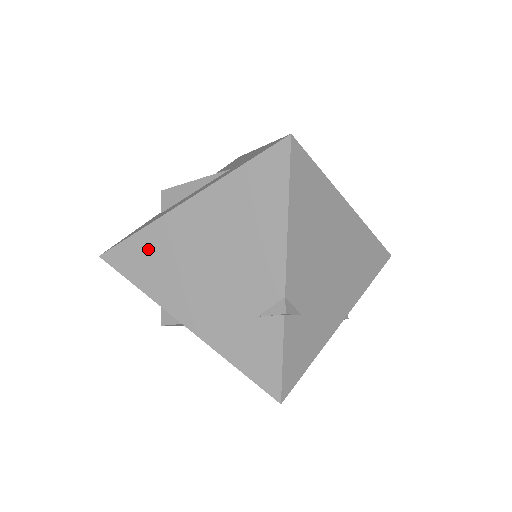
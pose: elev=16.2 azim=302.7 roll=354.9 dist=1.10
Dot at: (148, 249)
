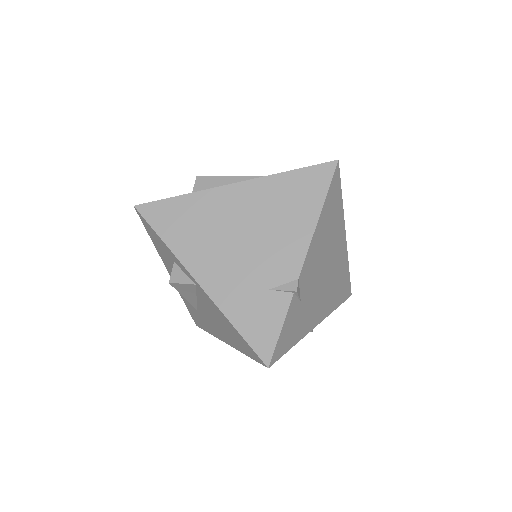
Dot at: (186, 212)
